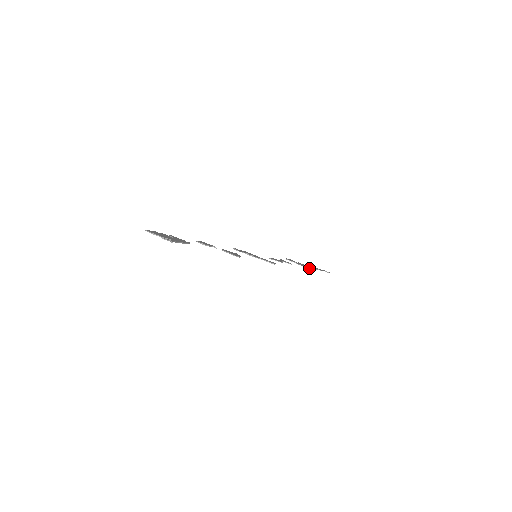
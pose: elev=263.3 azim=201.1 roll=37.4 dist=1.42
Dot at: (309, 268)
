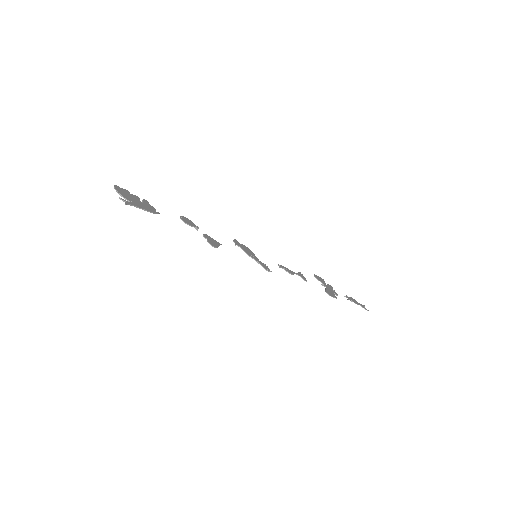
Dot at: (332, 294)
